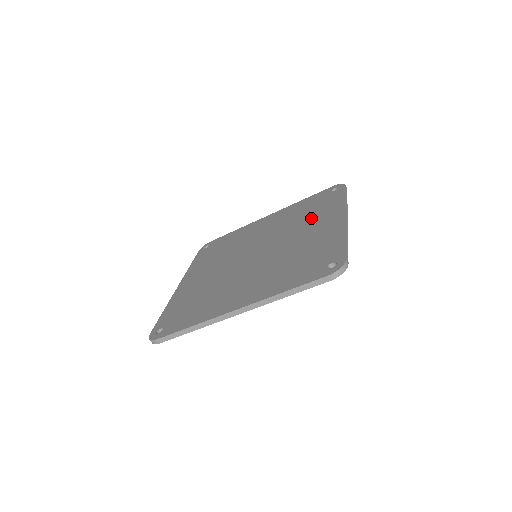
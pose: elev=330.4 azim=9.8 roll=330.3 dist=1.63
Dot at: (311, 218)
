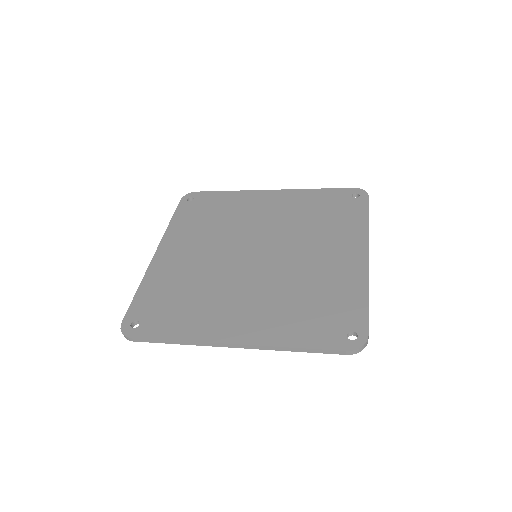
Dot at: (327, 232)
